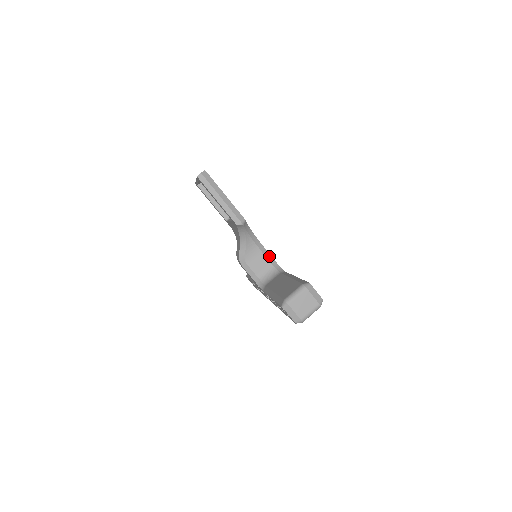
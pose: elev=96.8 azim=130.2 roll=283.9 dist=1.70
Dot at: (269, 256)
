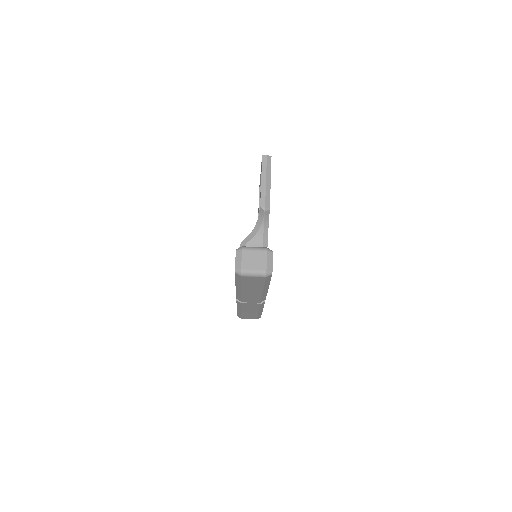
Dot at: occluded
